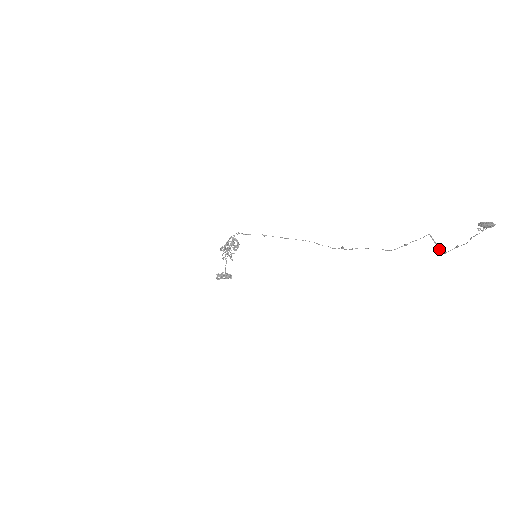
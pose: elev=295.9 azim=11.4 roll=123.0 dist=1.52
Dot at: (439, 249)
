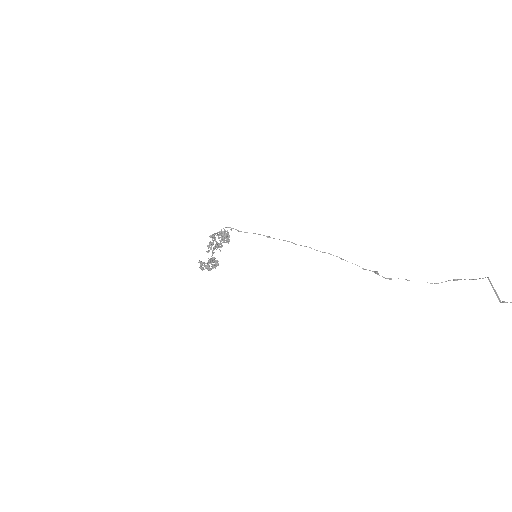
Dot at: (497, 296)
